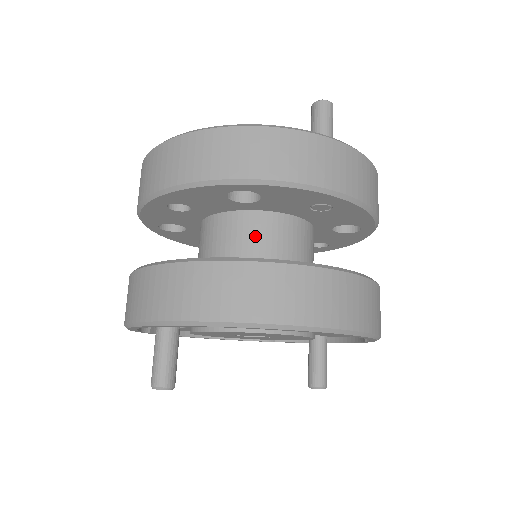
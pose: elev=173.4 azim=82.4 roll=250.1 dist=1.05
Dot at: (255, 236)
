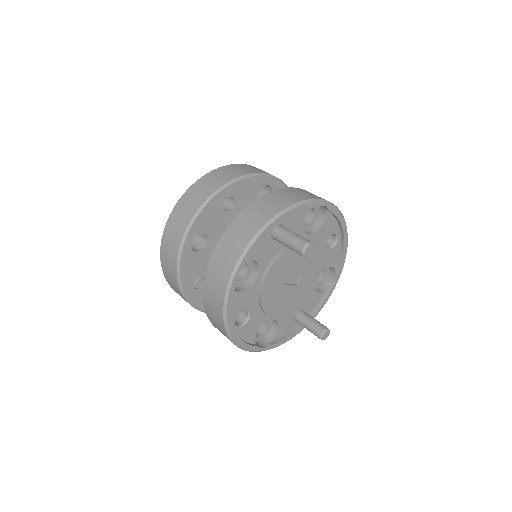
Dot at: occluded
